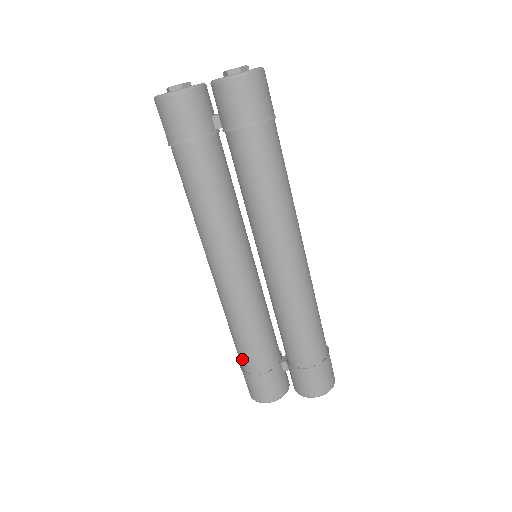
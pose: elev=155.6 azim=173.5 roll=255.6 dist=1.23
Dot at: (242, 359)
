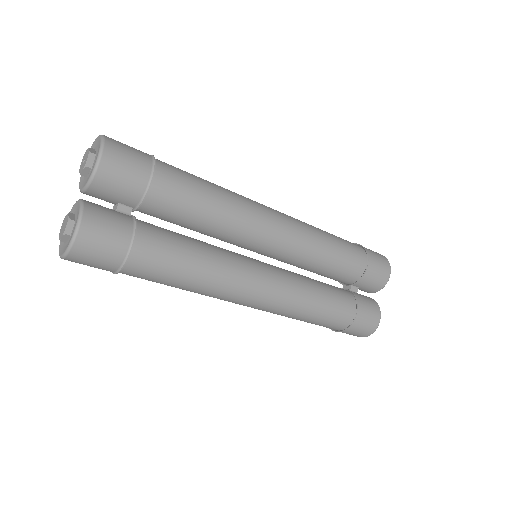
Dot at: (337, 323)
